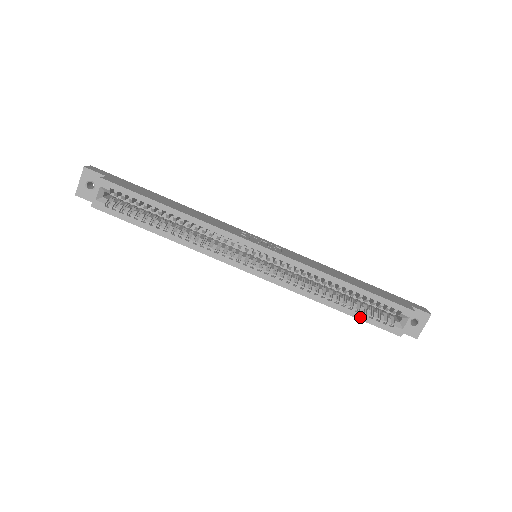
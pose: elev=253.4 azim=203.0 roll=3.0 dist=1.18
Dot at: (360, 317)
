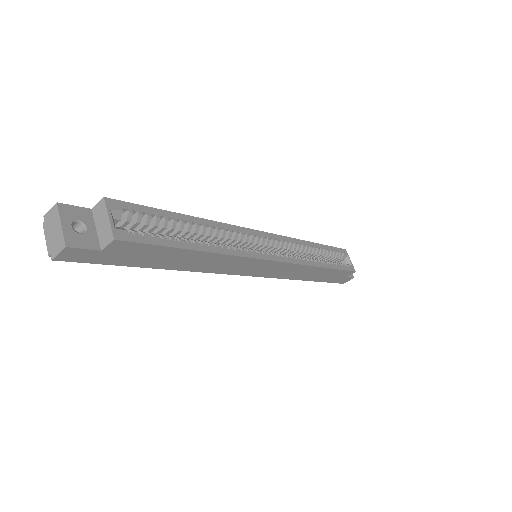
Dot at: (336, 267)
